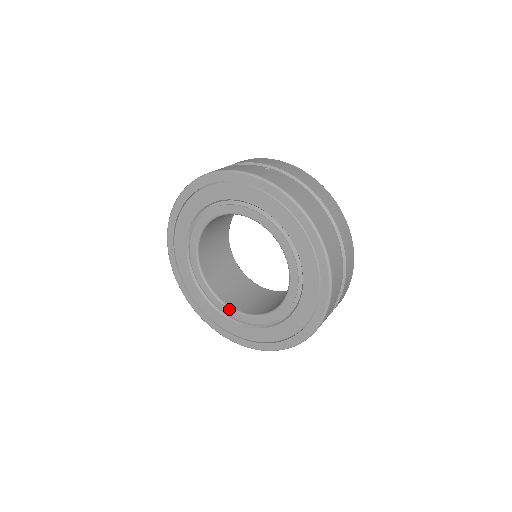
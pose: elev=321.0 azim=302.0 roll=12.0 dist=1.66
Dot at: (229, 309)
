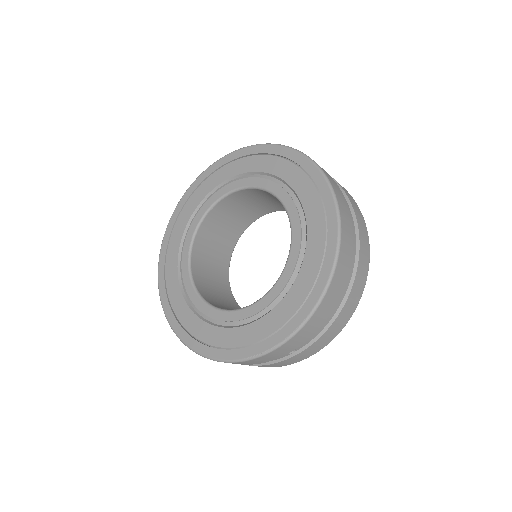
Dot at: (198, 297)
